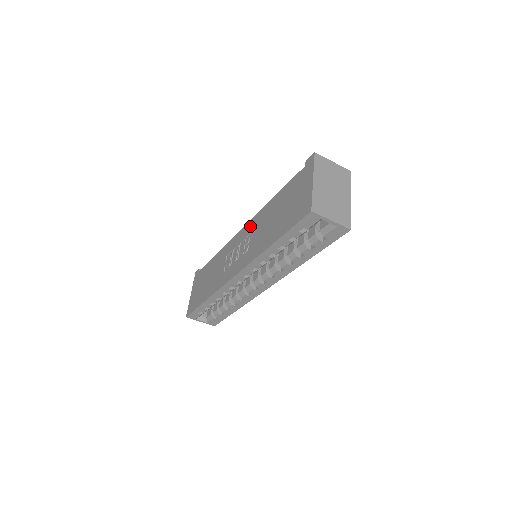
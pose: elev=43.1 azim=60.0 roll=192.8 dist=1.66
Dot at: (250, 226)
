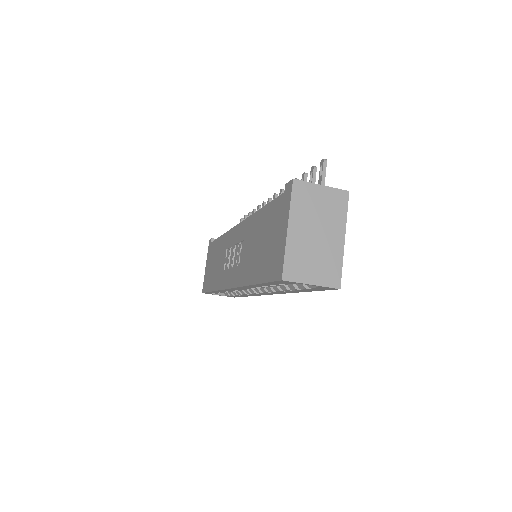
Dot at: (242, 230)
